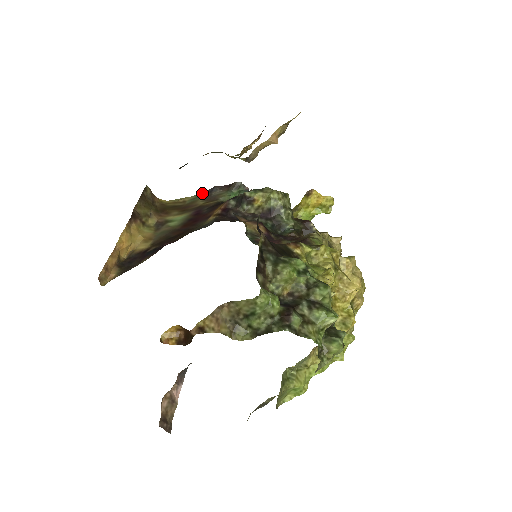
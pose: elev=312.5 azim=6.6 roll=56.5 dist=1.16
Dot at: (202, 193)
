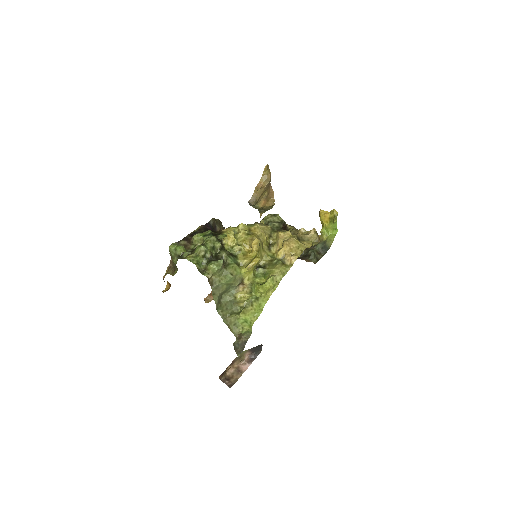
Dot at: occluded
